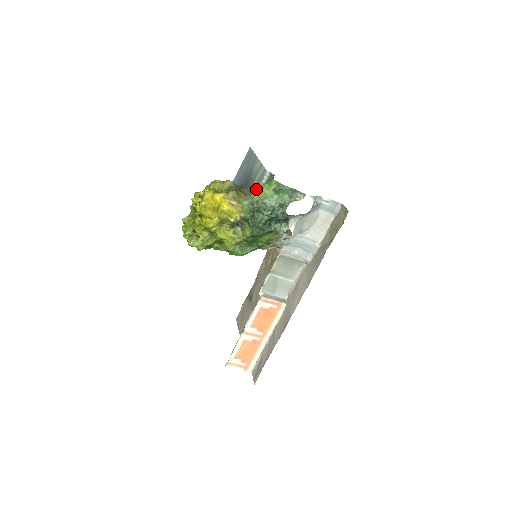
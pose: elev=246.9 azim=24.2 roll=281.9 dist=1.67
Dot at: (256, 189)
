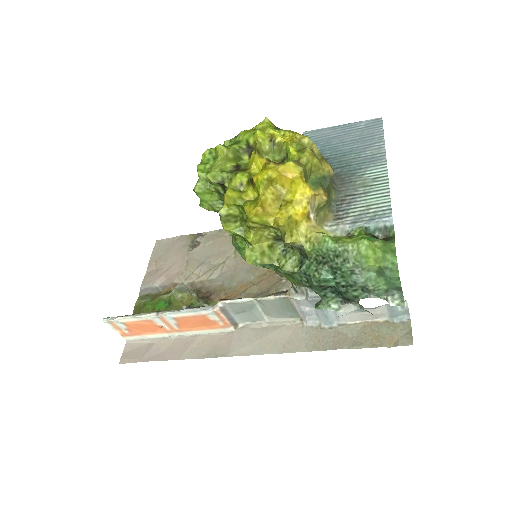
Dot at: (363, 245)
